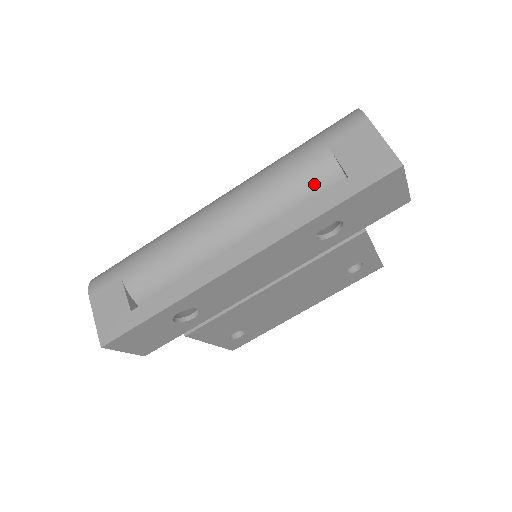
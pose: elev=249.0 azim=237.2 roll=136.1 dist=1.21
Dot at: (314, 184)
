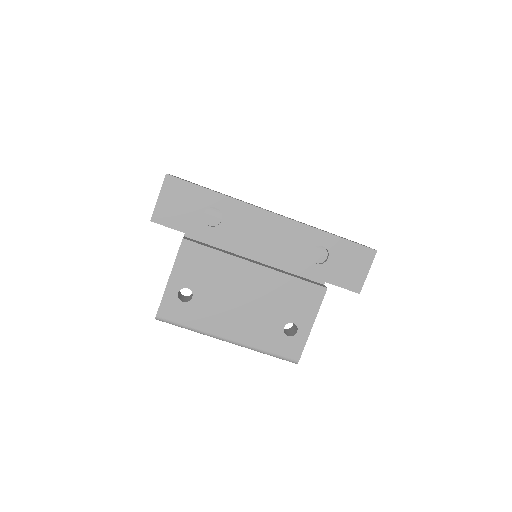
Dot at: occluded
